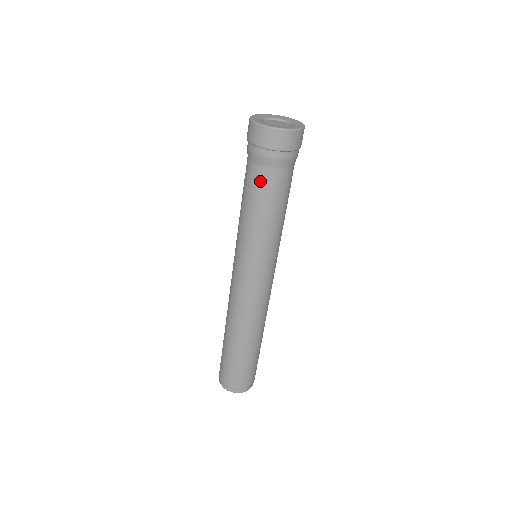
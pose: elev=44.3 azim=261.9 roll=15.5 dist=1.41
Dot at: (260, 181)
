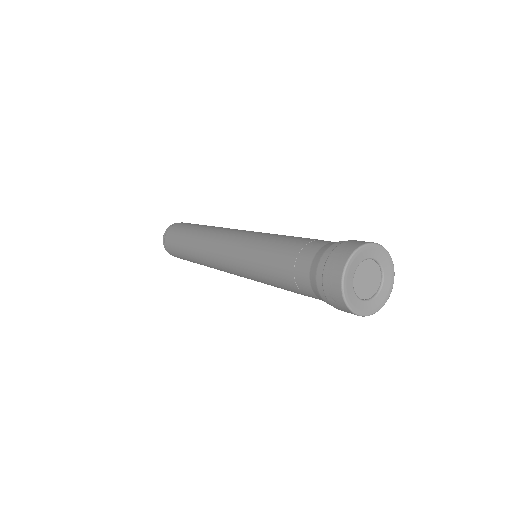
Dot at: (300, 286)
